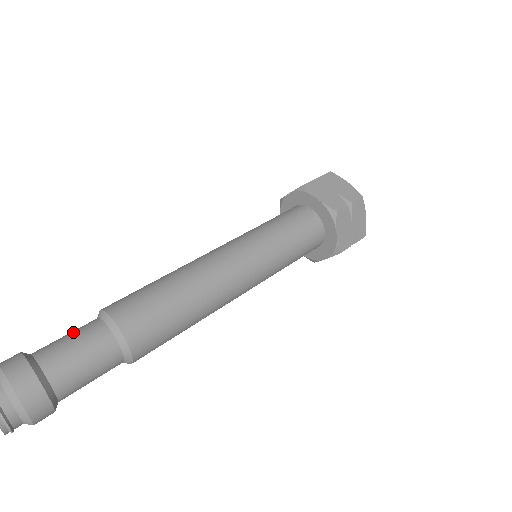
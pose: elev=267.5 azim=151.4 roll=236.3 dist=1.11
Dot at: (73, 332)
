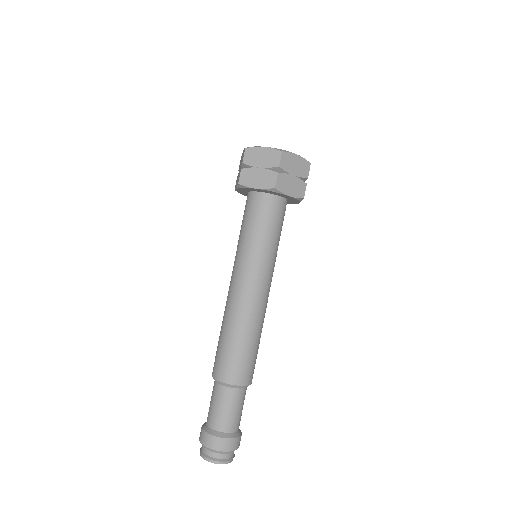
Dot at: (212, 400)
